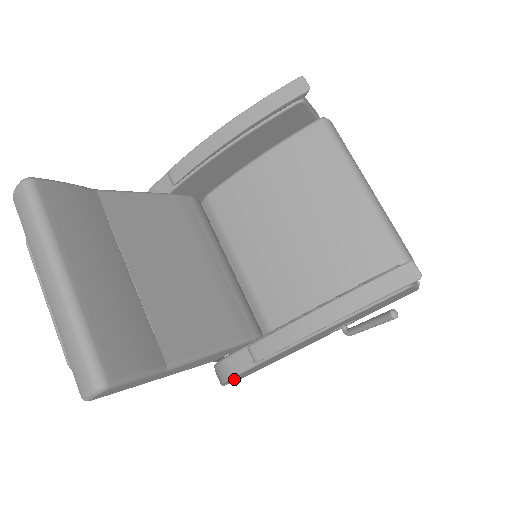
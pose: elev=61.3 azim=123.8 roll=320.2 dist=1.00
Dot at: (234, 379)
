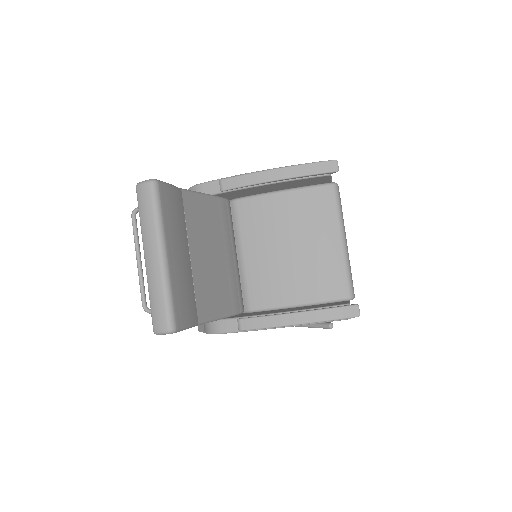
Dot at: occluded
